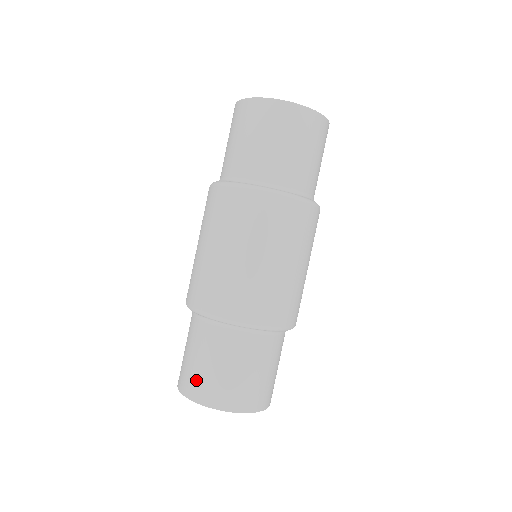
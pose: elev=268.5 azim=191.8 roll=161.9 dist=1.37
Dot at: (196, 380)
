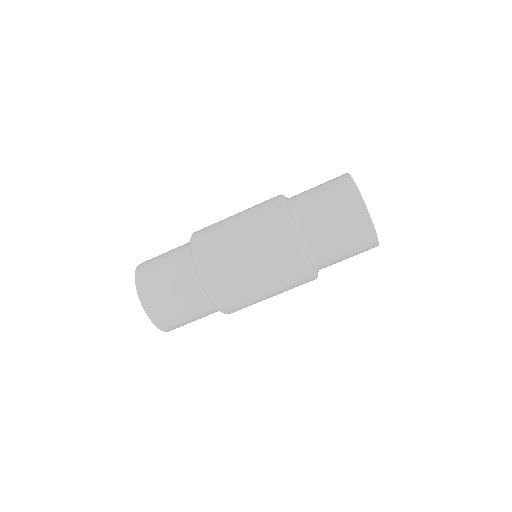
Dot at: (158, 302)
